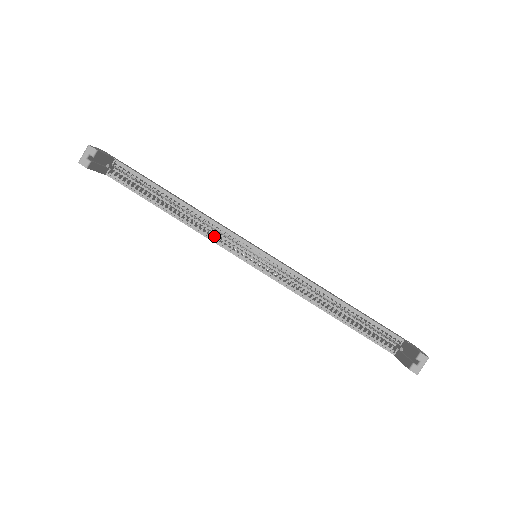
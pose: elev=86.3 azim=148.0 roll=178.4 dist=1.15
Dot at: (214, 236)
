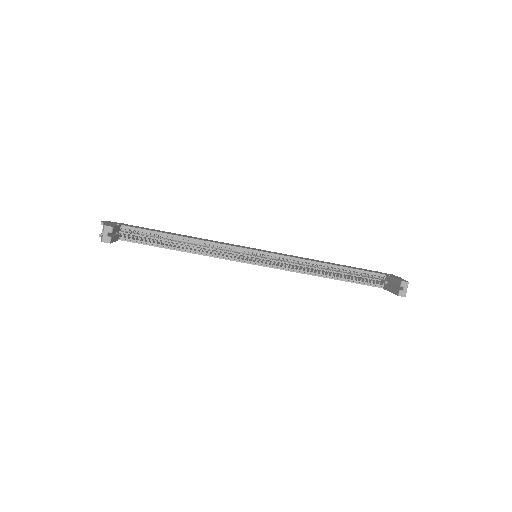
Dot at: (220, 254)
